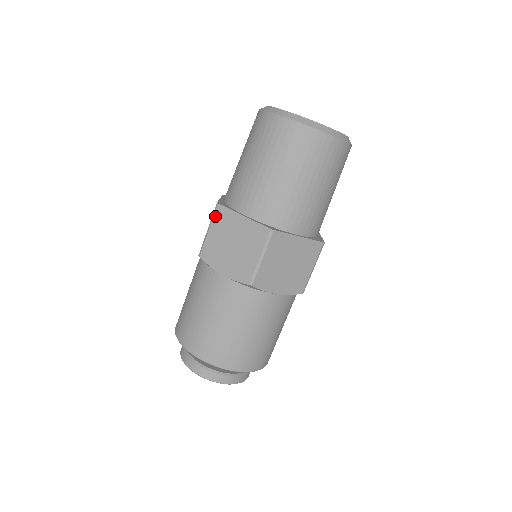
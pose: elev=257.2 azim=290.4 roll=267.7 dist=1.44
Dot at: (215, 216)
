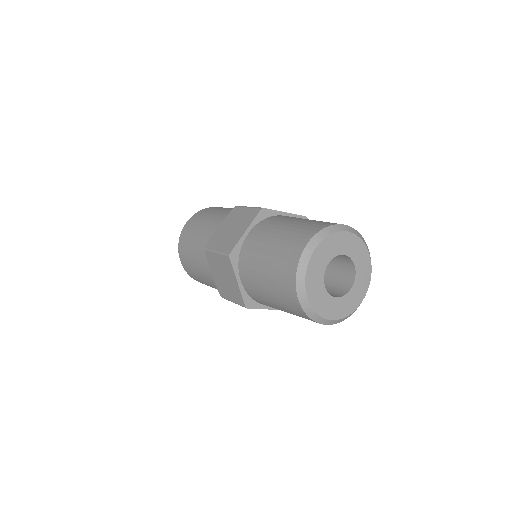
Dot at: (224, 256)
